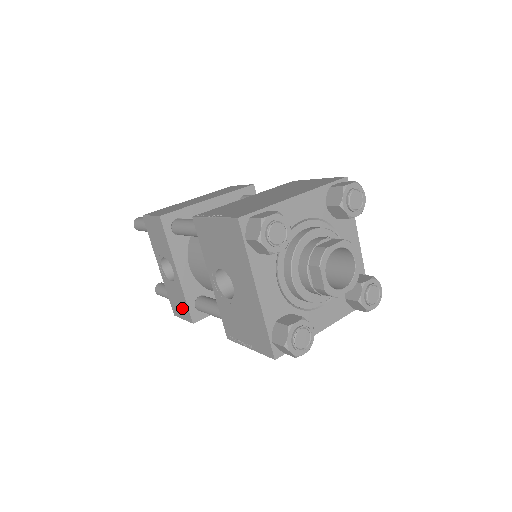
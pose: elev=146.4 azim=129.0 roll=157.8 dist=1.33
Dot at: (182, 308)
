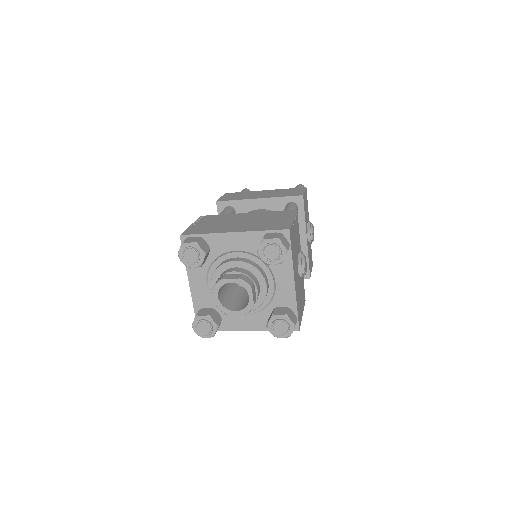
Dot at: occluded
